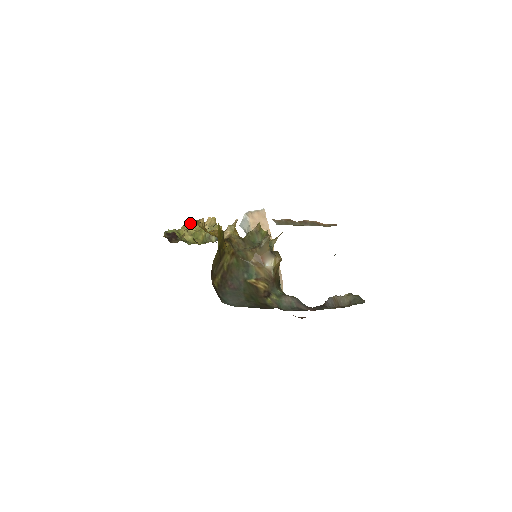
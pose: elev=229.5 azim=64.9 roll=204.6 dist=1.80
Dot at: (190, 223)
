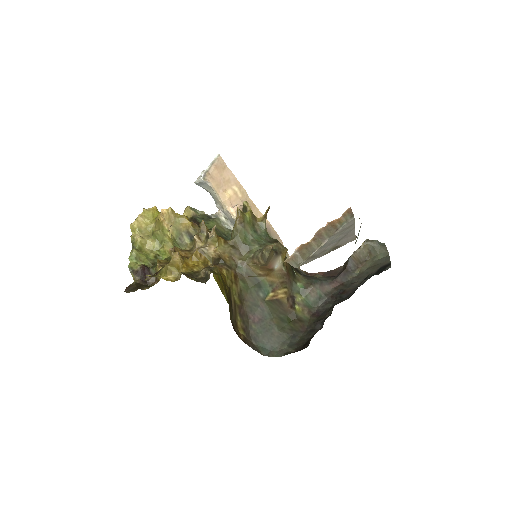
Dot at: (169, 273)
